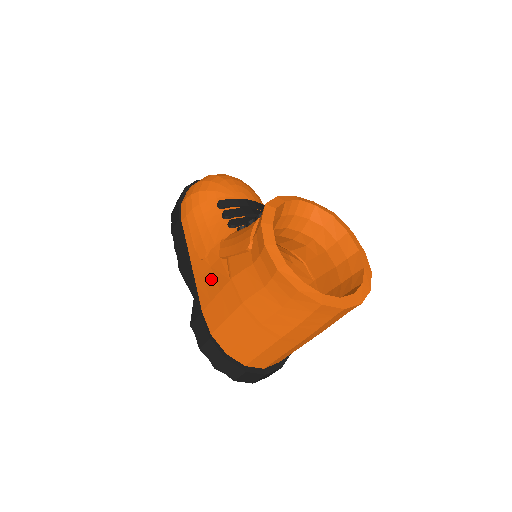
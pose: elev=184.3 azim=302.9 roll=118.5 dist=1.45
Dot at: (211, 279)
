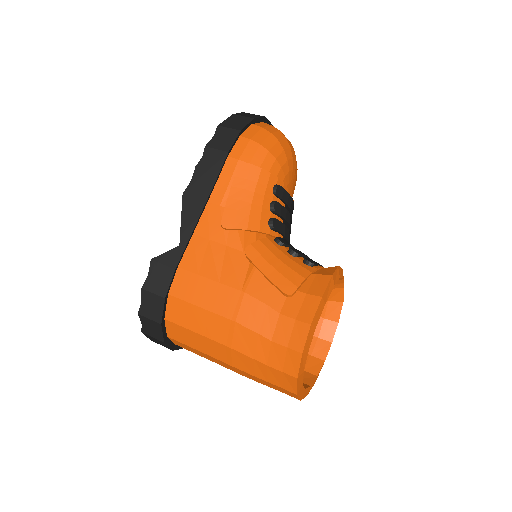
Dot at: (218, 258)
